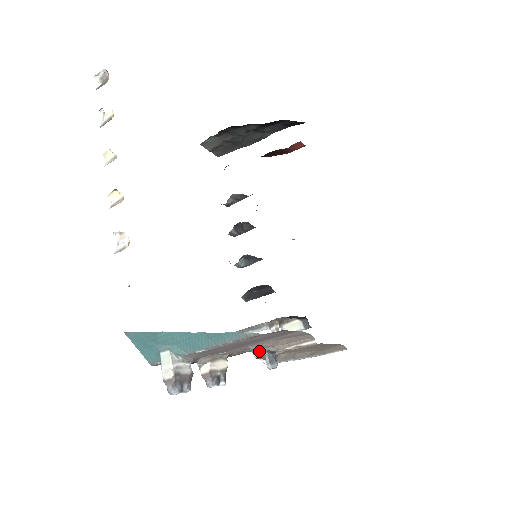
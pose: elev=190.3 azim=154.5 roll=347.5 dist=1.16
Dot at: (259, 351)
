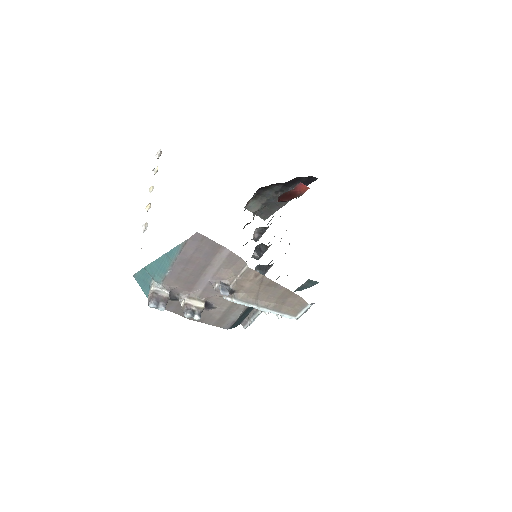
Dot at: (216, 284)
